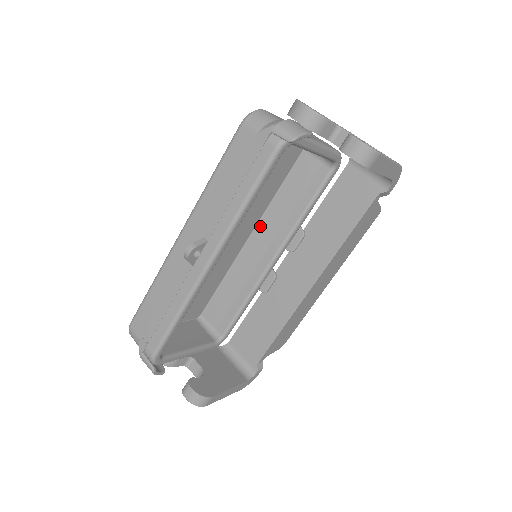
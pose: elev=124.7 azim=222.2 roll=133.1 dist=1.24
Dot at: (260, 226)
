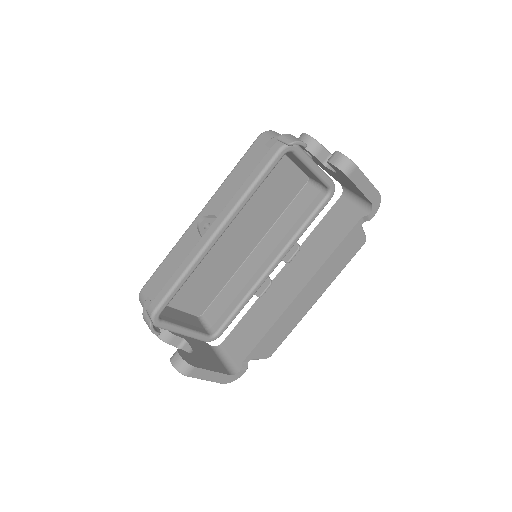
Dot at: (265, 240)
